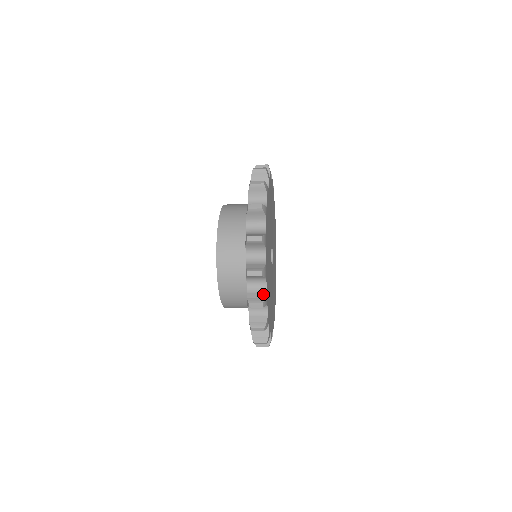
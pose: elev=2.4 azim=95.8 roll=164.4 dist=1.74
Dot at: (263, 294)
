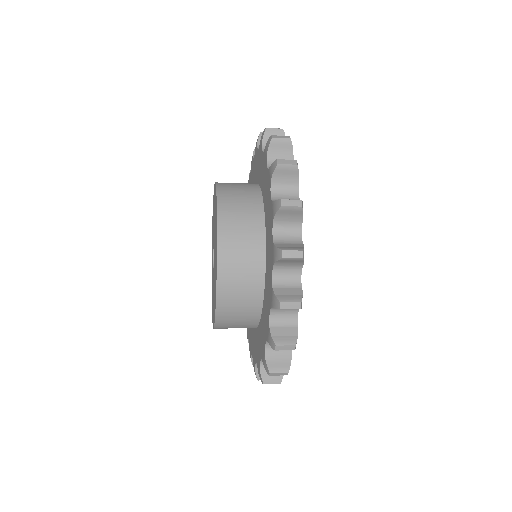
Dot at: (299, 244)
